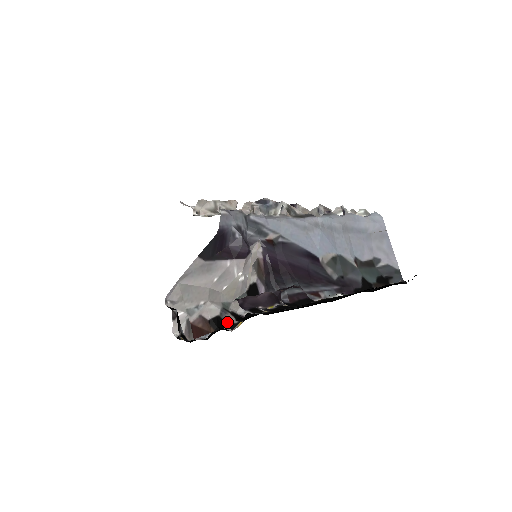
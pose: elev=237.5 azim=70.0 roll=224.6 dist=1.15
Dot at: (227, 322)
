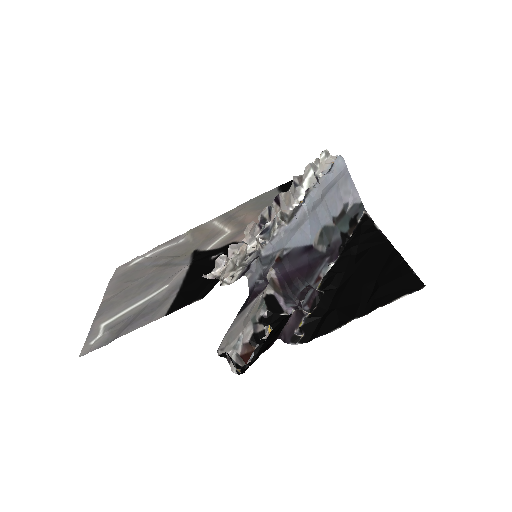
Dot at: (260, 333)
